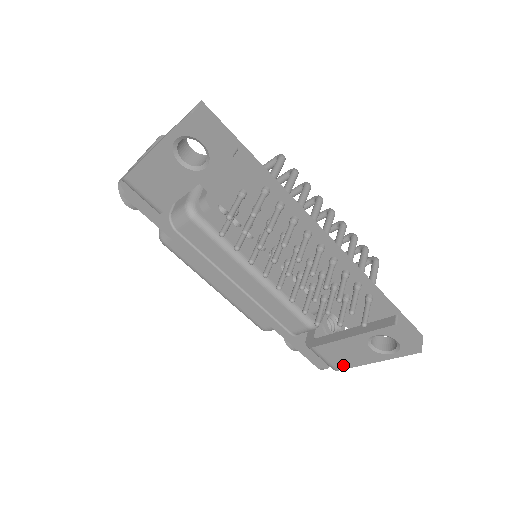
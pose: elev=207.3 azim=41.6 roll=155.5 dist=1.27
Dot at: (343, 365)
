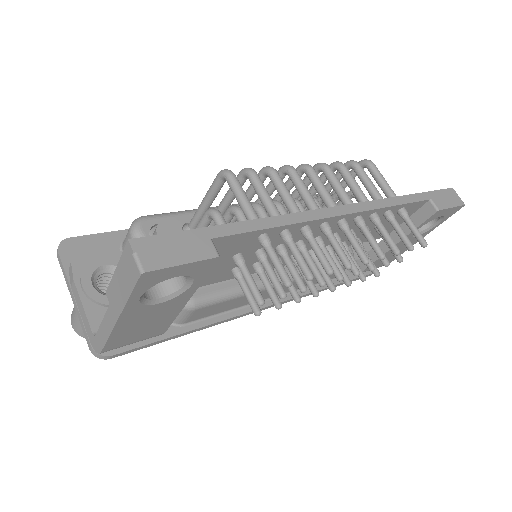
Dot at: (392, 259)
